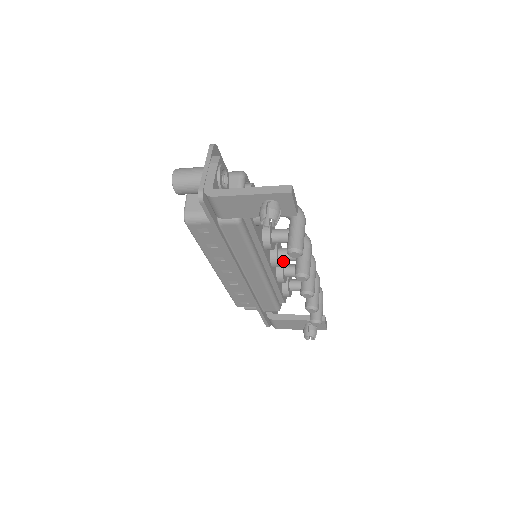
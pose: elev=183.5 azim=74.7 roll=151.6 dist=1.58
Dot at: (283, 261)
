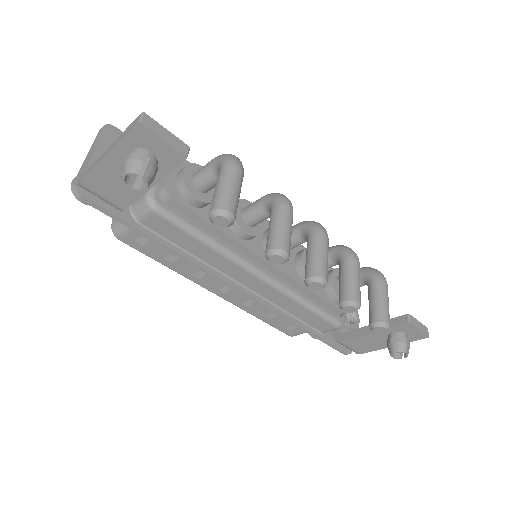
Dot at: (302, 251)
